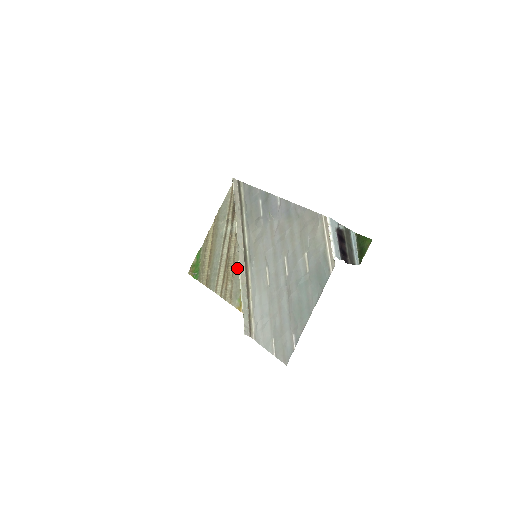
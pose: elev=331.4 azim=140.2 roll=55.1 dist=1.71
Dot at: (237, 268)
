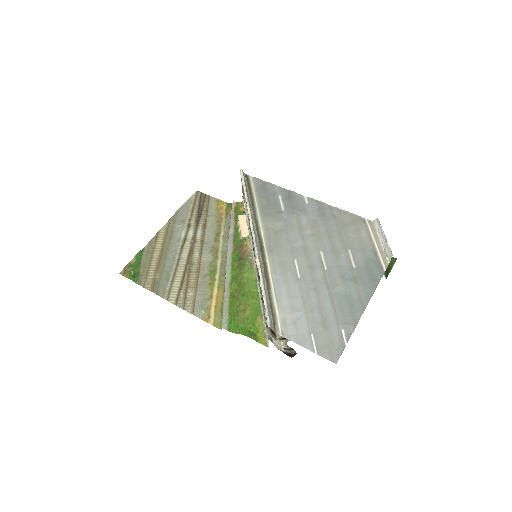
Dot at: (203, 275)
